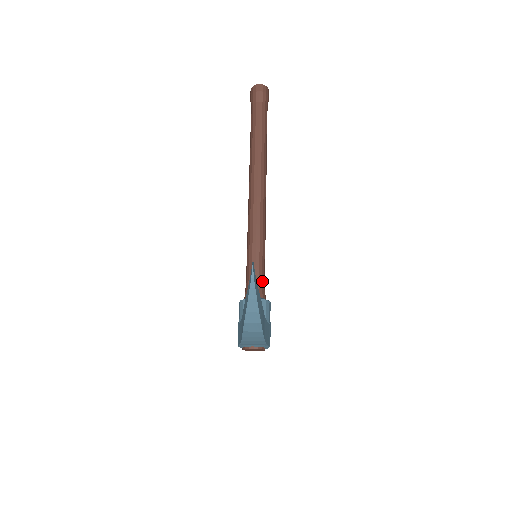
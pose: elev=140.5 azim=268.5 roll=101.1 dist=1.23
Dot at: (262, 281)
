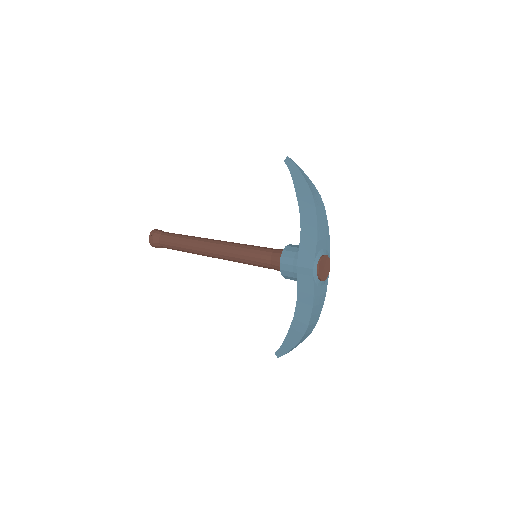
Dot at: occluded
